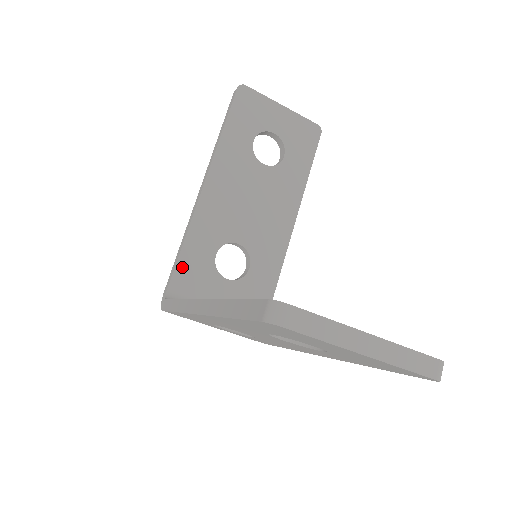
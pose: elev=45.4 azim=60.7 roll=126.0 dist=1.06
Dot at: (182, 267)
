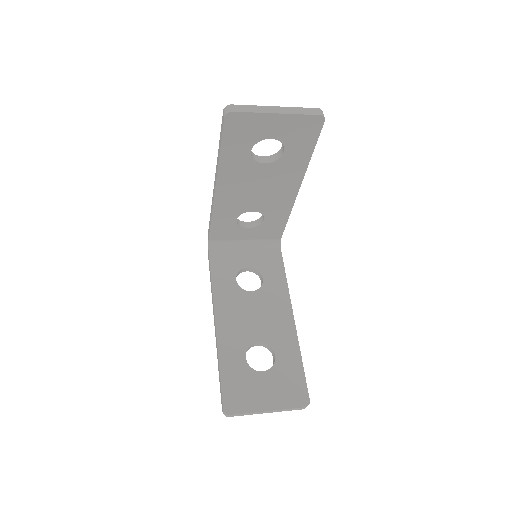
Dot at: (214, 230)
